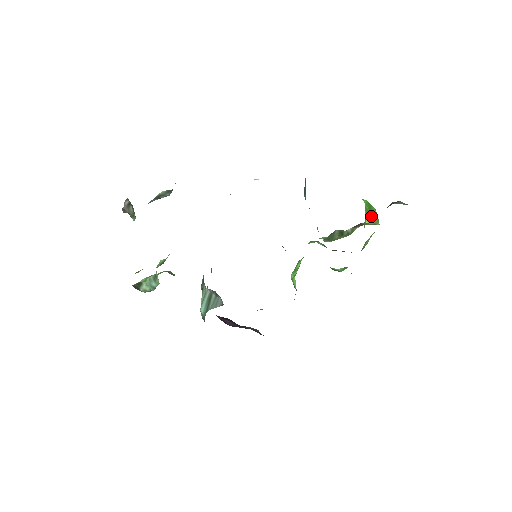
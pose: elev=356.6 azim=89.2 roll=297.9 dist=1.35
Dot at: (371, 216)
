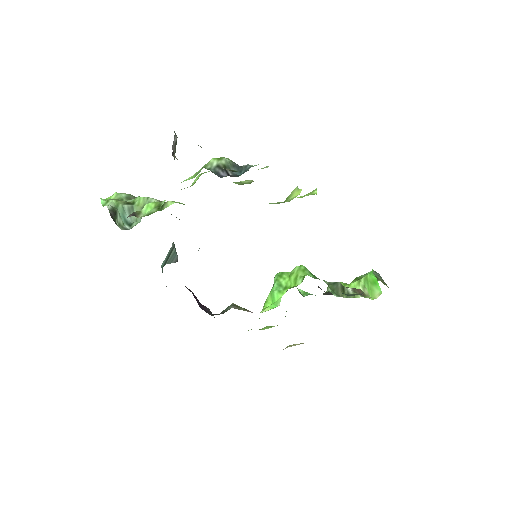
Dot at: (368, 286)
